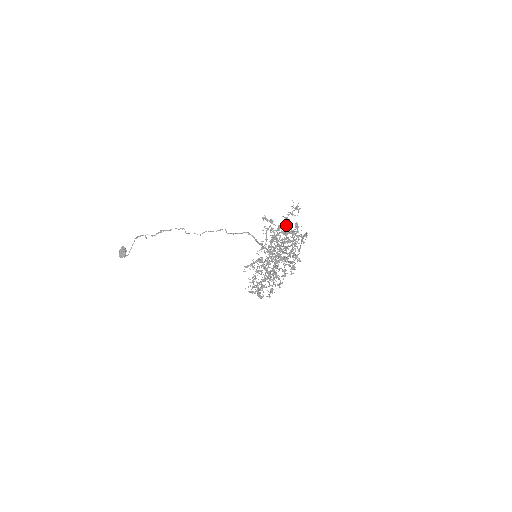
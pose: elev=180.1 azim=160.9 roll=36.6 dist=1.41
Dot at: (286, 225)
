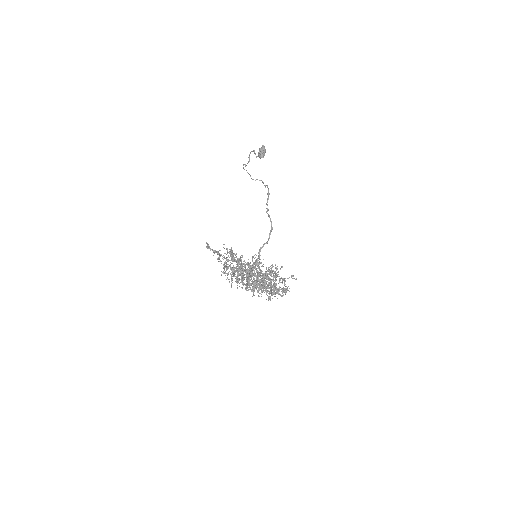
Dot at: (235, 259)
